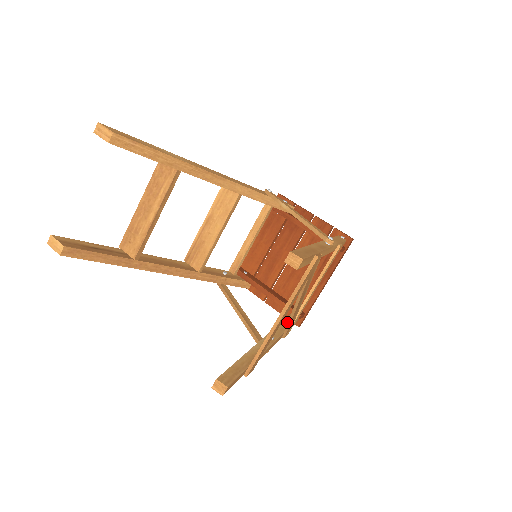
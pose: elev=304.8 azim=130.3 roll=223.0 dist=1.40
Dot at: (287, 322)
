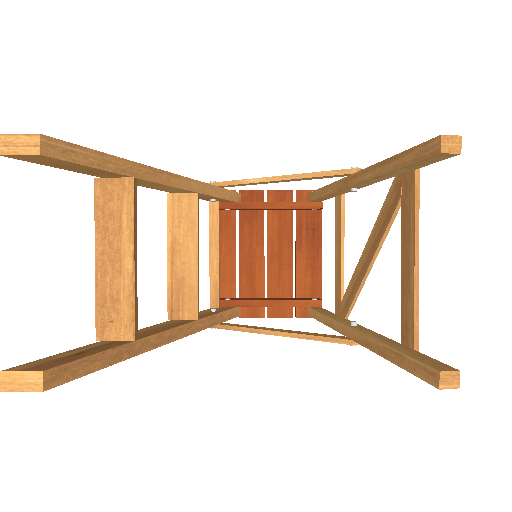
Dot at: (324, 312)
